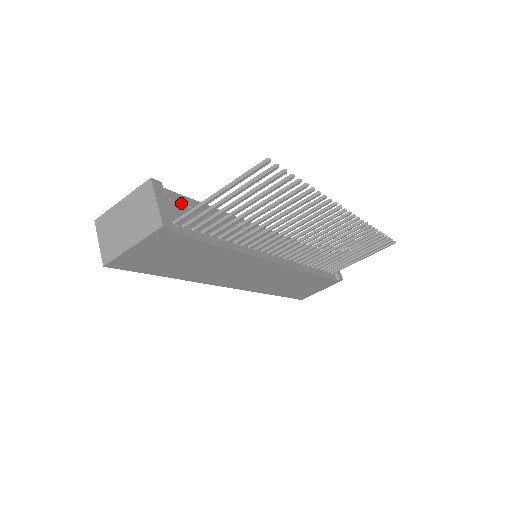
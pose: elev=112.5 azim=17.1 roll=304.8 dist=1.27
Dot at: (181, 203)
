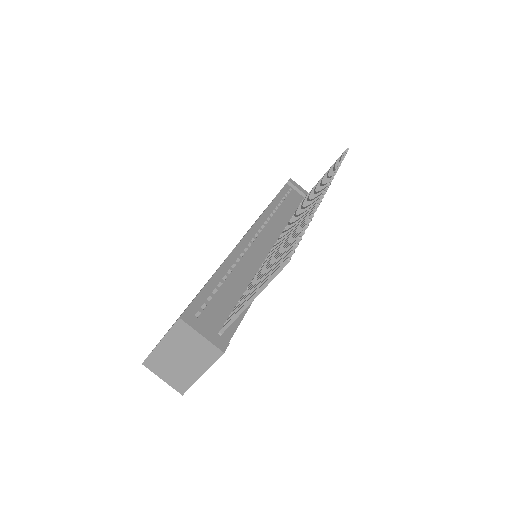
Dot at: (205, 303)
